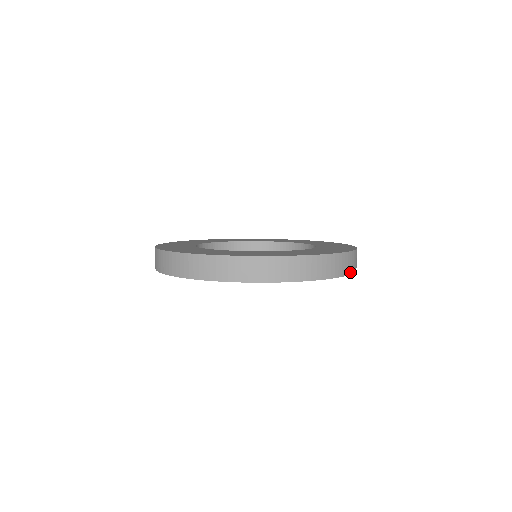
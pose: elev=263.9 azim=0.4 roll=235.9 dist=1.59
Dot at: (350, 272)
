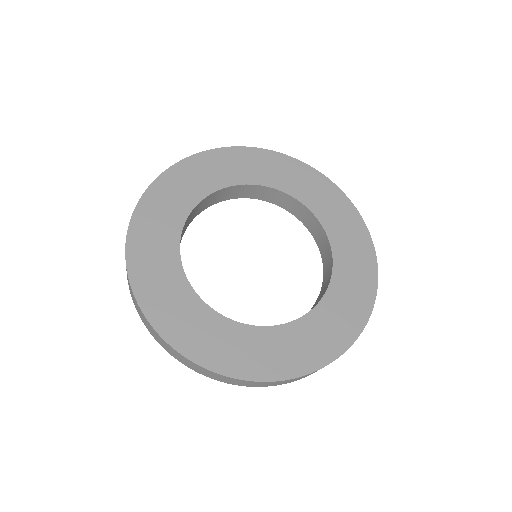
Dot at: occluded
